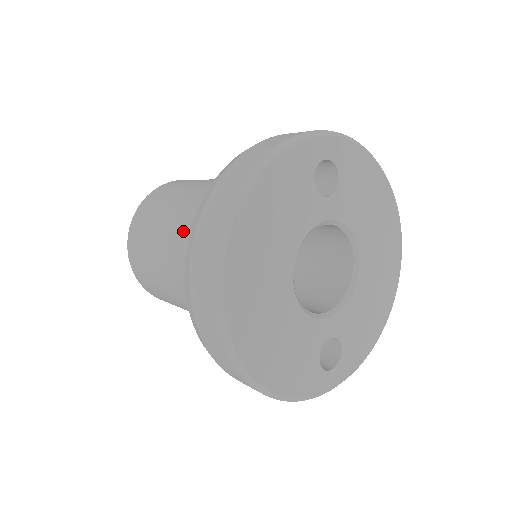
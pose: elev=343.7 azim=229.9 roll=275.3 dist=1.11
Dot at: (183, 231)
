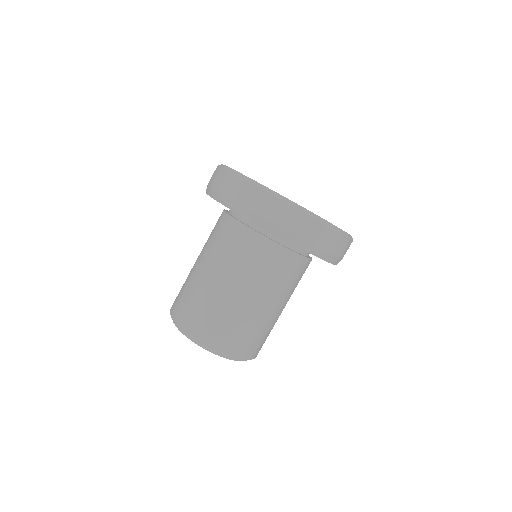
Dot at: (206, 248)
